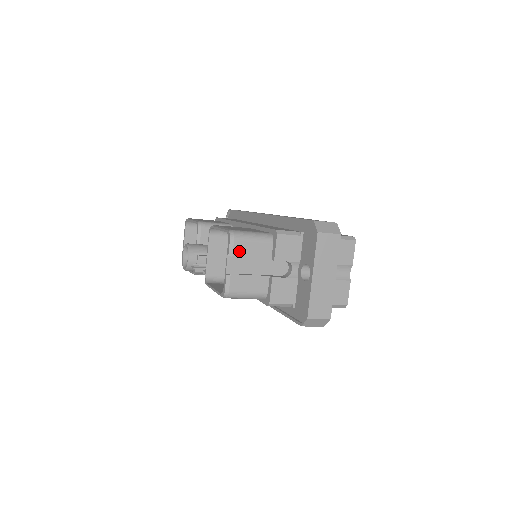
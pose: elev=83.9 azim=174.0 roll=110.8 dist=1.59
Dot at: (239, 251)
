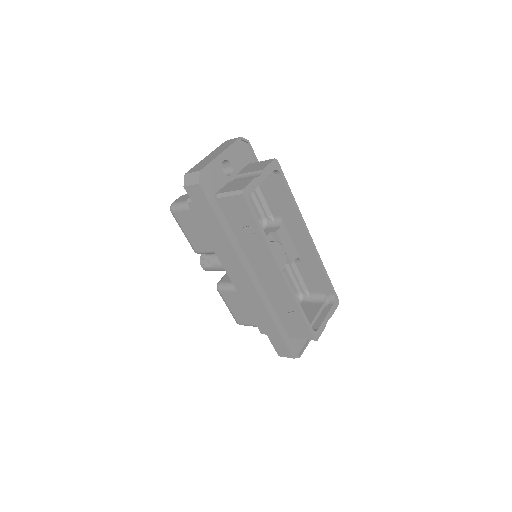
Dot at: occluded
